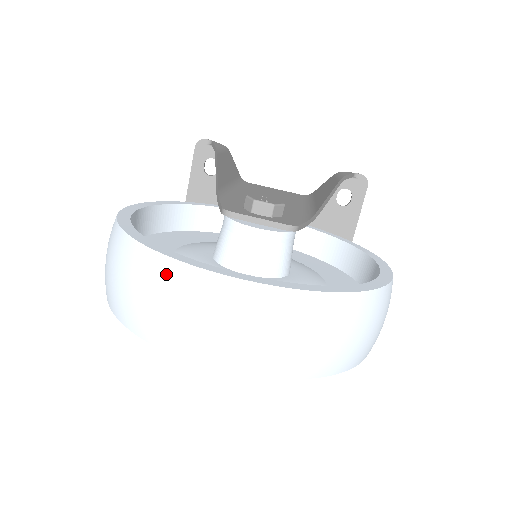
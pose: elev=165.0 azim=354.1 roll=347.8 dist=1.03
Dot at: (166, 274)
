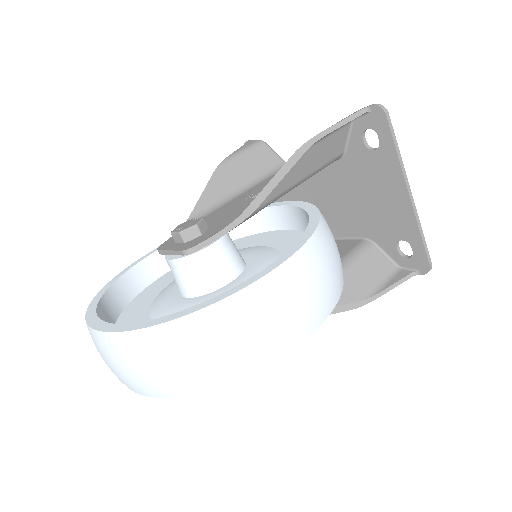
Dot at: occluded
